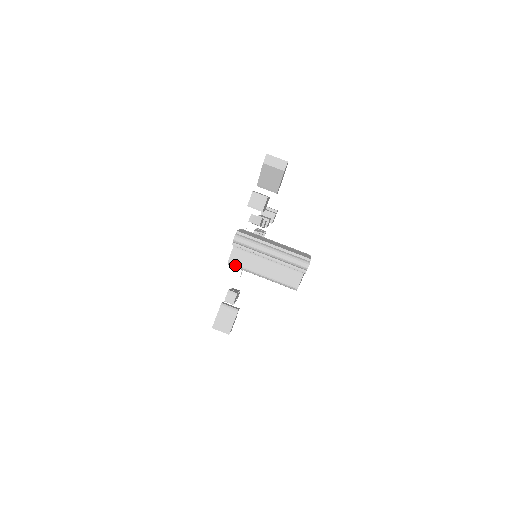
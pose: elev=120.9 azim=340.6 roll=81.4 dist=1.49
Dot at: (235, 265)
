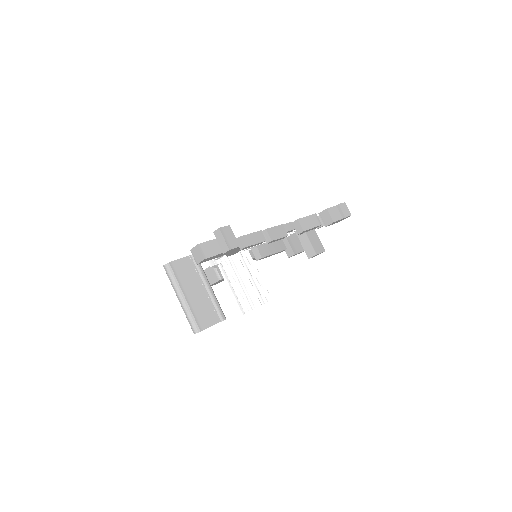
Dot at: occluded
